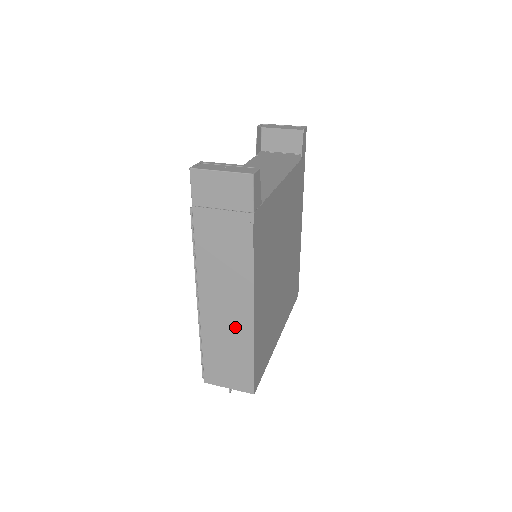
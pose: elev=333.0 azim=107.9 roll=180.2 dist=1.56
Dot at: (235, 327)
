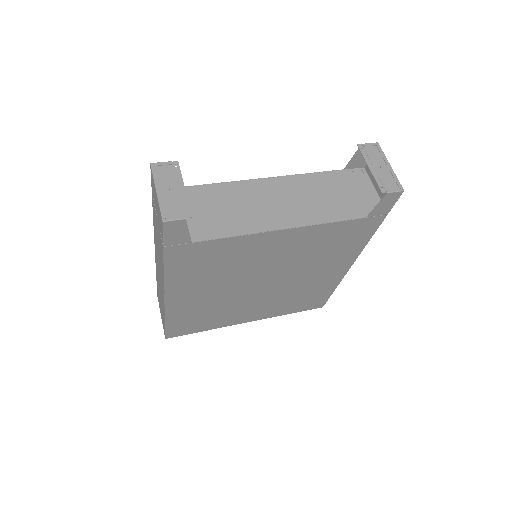
Dot at: (161, 293)
